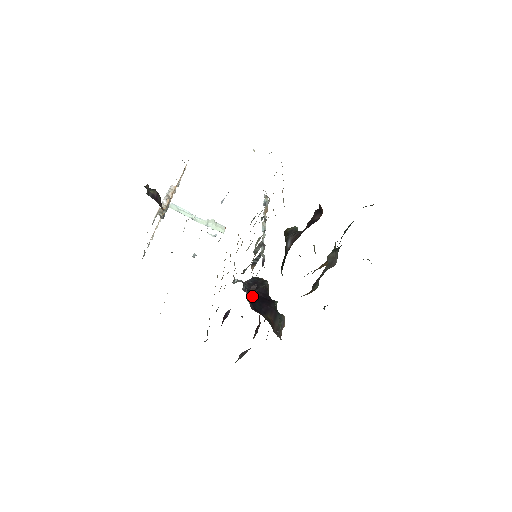
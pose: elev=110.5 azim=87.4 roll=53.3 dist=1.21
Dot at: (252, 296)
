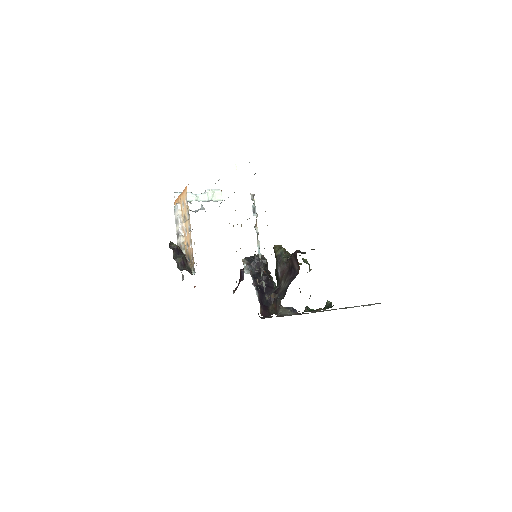
Dot at: (260, 292)
